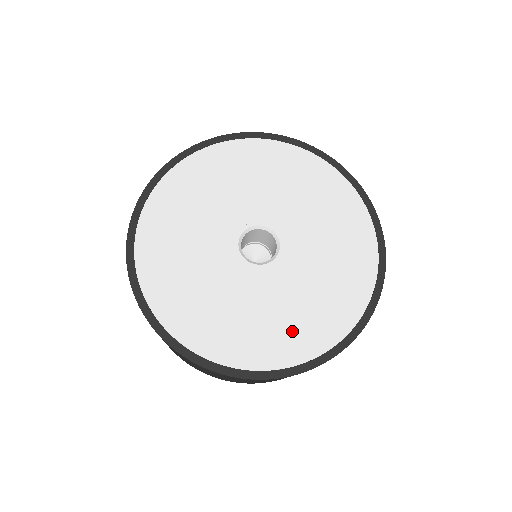
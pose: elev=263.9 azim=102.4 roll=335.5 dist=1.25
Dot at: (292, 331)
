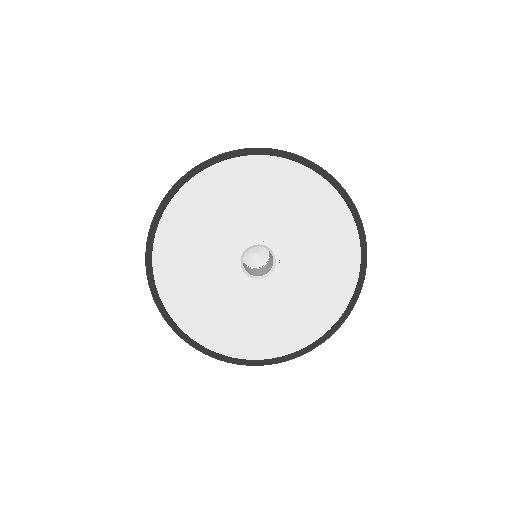
Dot at: (317, 307)
